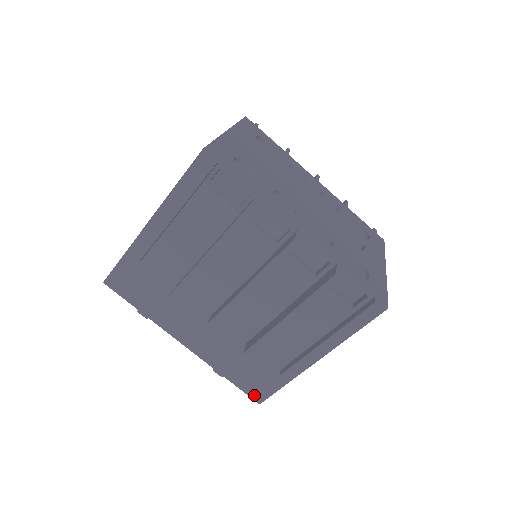
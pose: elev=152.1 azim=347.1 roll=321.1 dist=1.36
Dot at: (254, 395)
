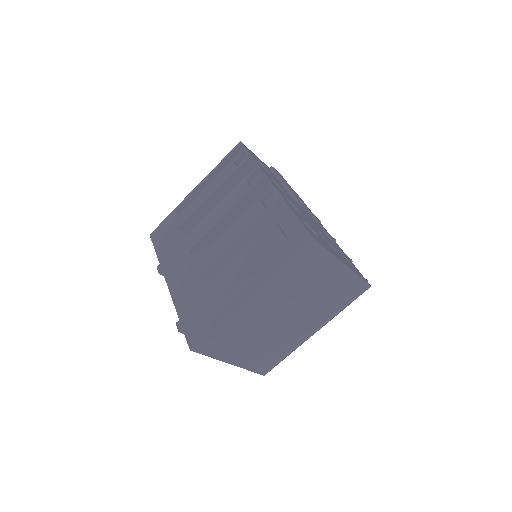
Dot at: (190, 338)
